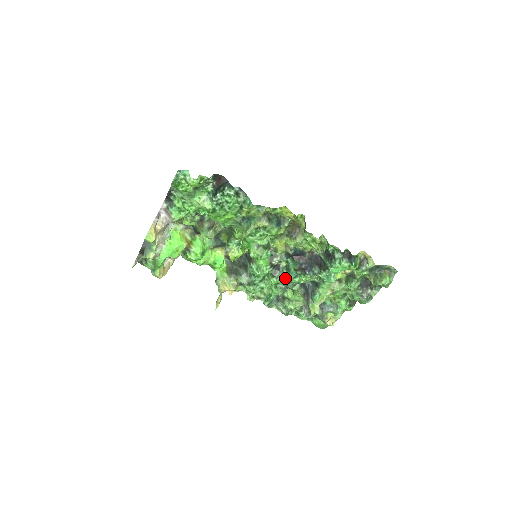
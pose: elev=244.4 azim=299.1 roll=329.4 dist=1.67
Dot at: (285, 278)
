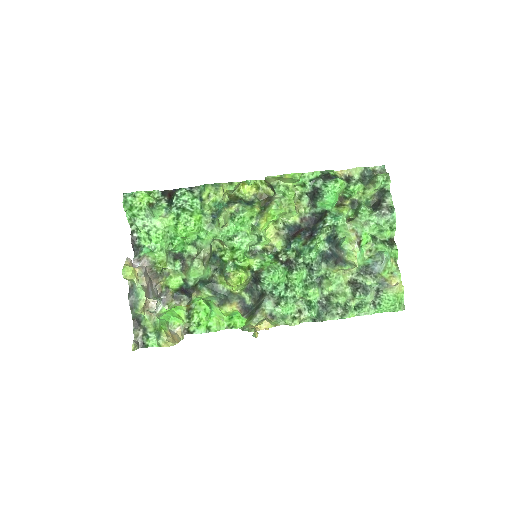
Dot at: (305, 267)
